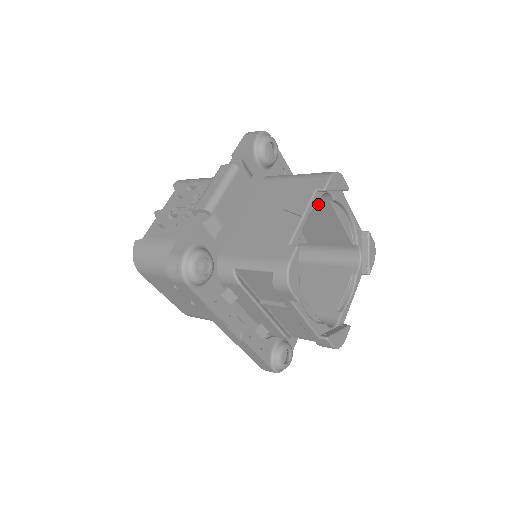
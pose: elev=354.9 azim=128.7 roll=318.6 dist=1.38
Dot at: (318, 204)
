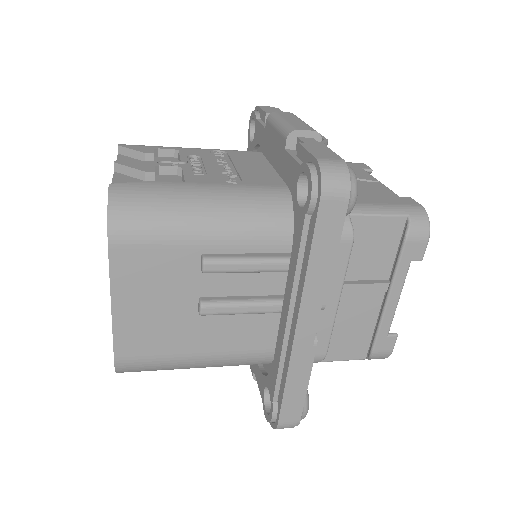
Dot at: occluded
